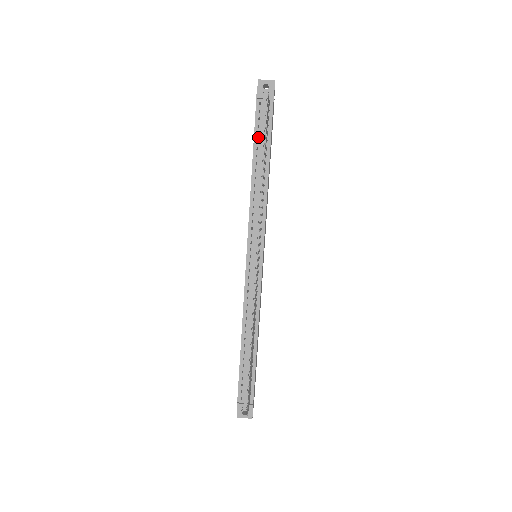
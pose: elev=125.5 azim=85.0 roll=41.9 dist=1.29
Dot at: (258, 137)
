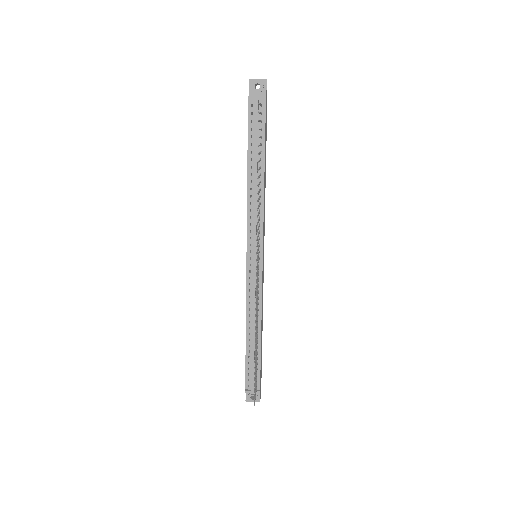
Dot at: (252, 140)
